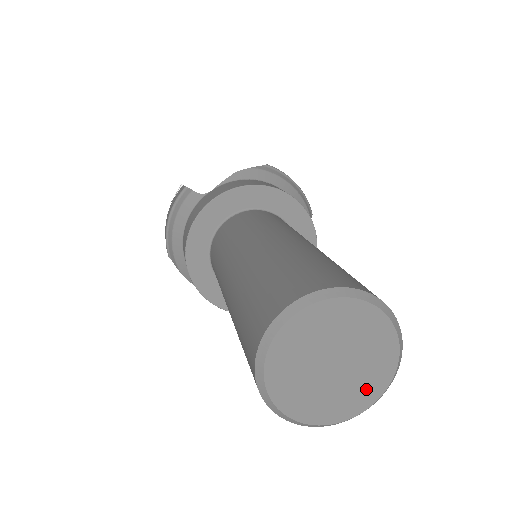
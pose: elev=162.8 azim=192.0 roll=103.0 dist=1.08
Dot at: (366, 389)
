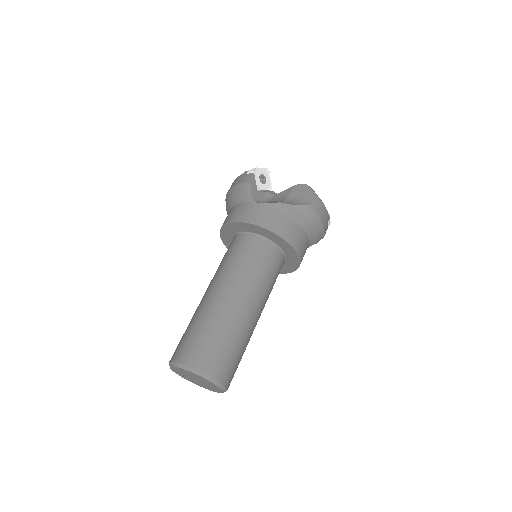
Dot at: (208, 388)
